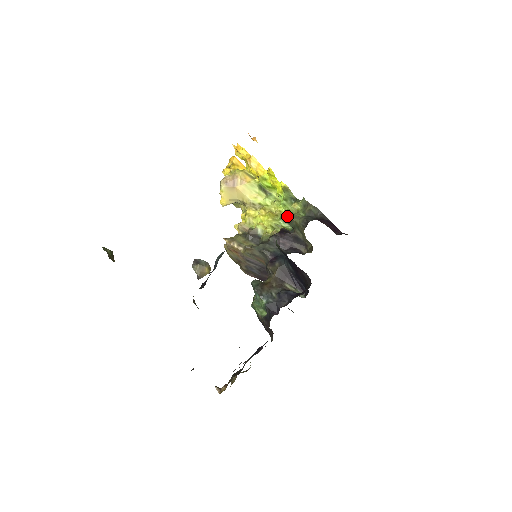
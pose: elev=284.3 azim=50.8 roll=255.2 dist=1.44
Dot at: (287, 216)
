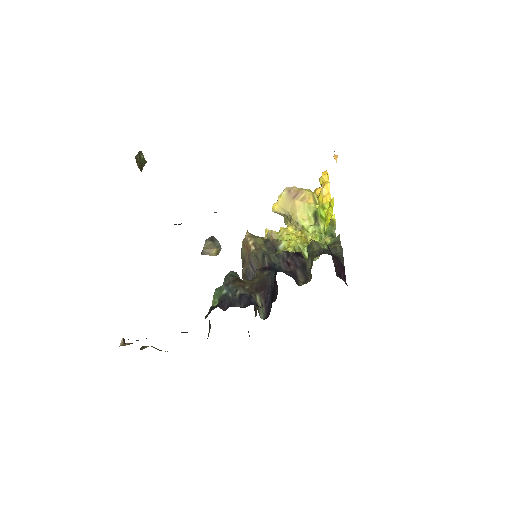
Dot at: occluded
